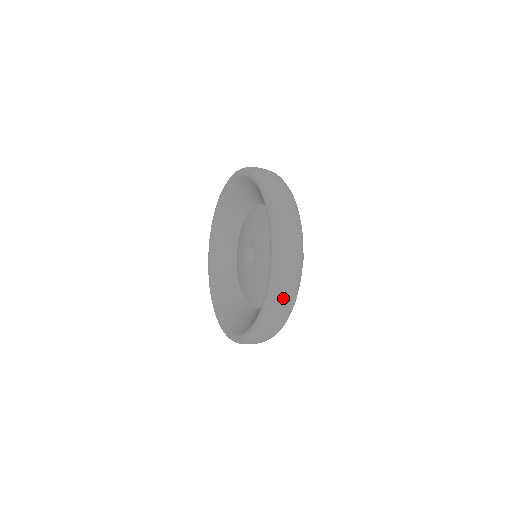
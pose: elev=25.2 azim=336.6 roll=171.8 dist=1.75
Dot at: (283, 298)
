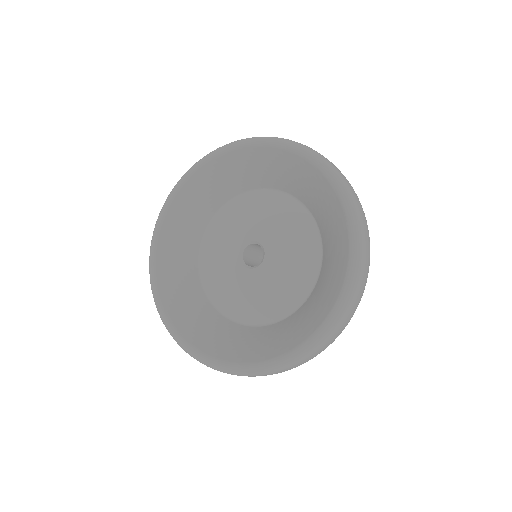
Dot at: (366, 277)
